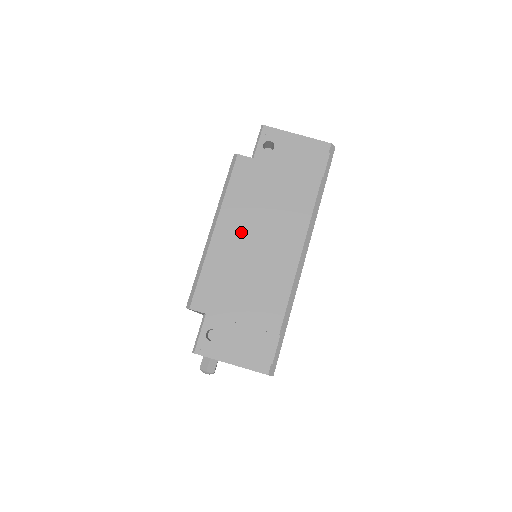
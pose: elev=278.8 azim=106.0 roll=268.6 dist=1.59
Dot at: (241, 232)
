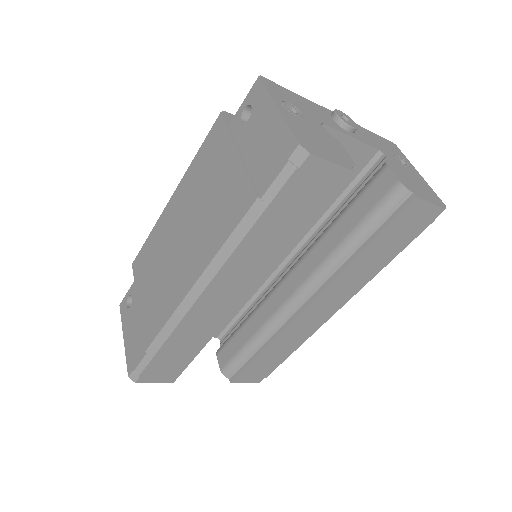
Dot at: (179, 217)
